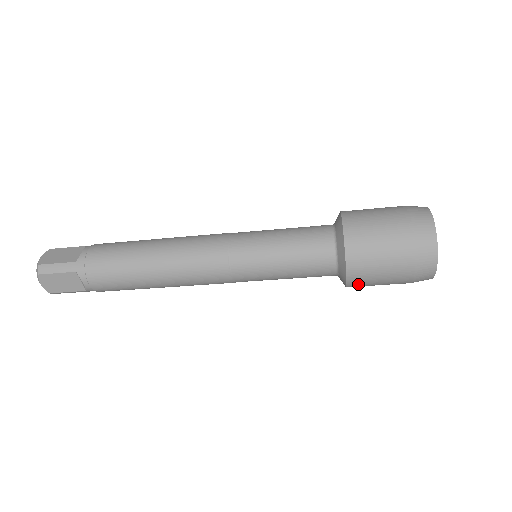
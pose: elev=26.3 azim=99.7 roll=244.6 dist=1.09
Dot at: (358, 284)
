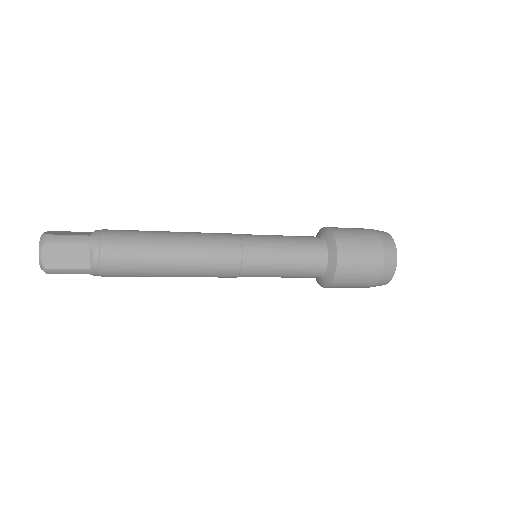
Dot at: occluded
